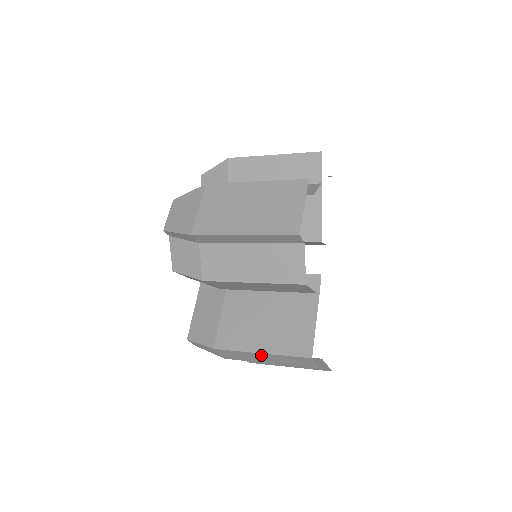
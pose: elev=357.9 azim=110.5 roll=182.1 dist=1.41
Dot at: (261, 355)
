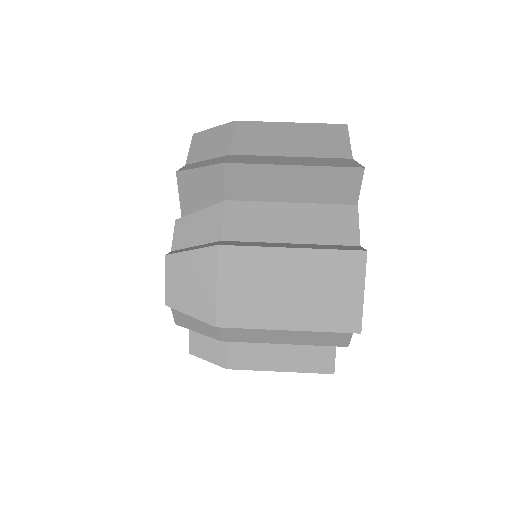
Dot at: occluded
